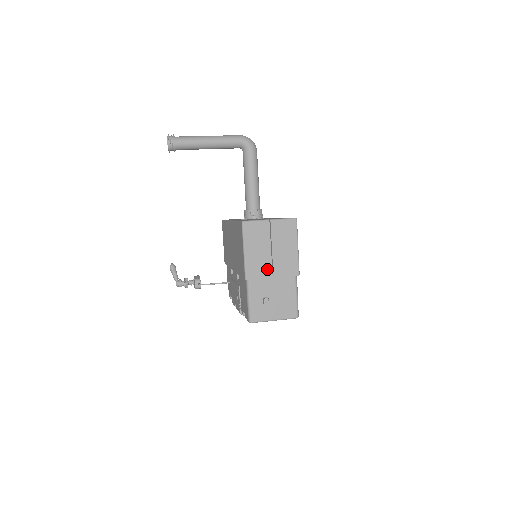
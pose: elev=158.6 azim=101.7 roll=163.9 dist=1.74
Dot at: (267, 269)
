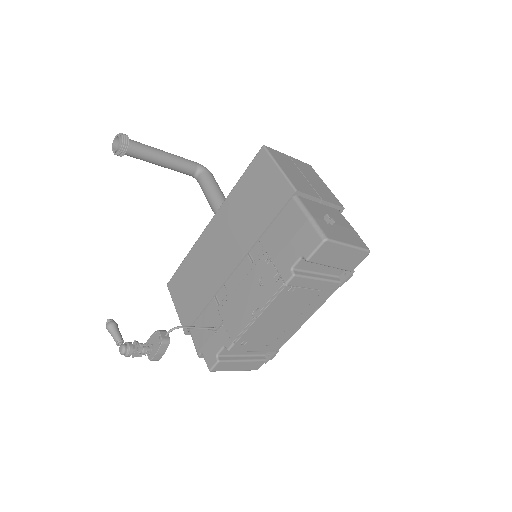
Dot at: (311, 190)
